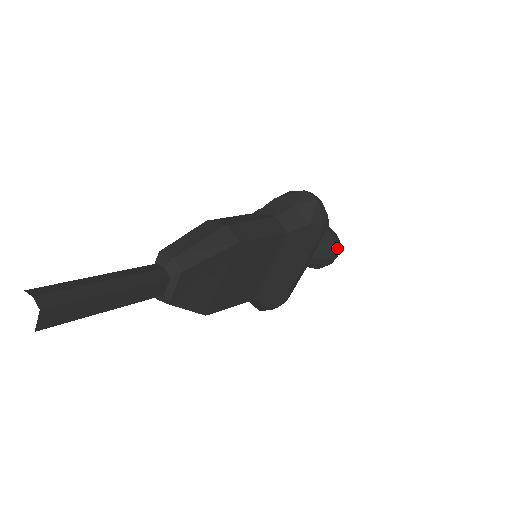
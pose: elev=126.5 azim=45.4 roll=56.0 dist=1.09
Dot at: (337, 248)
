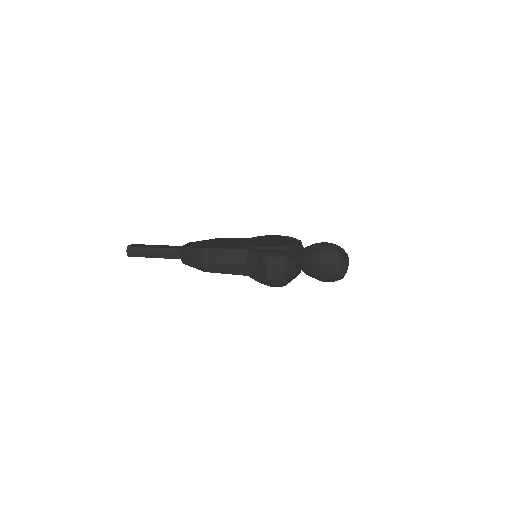
Dot at: (328, 281)
